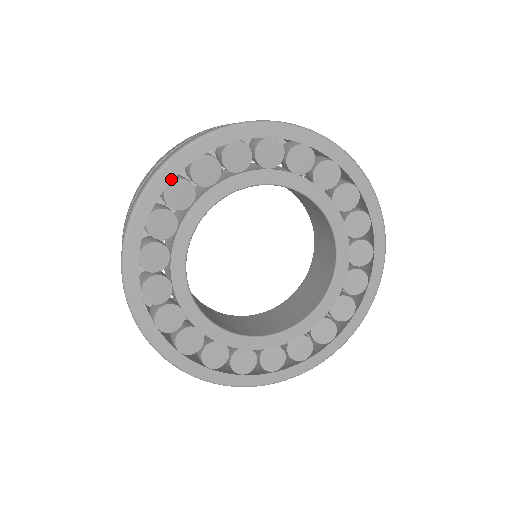
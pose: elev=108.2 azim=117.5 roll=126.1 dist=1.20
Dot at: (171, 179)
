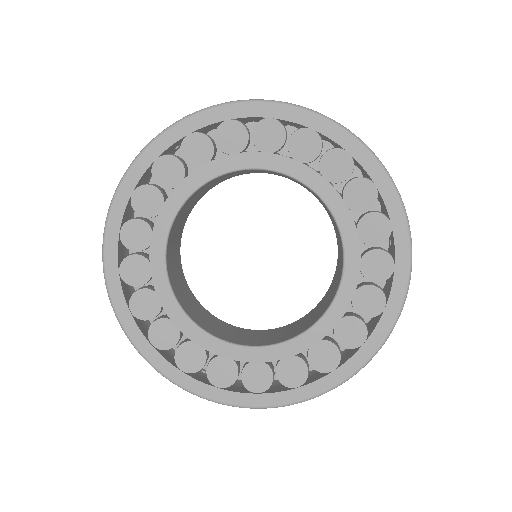
Dot at: (134, 187)
